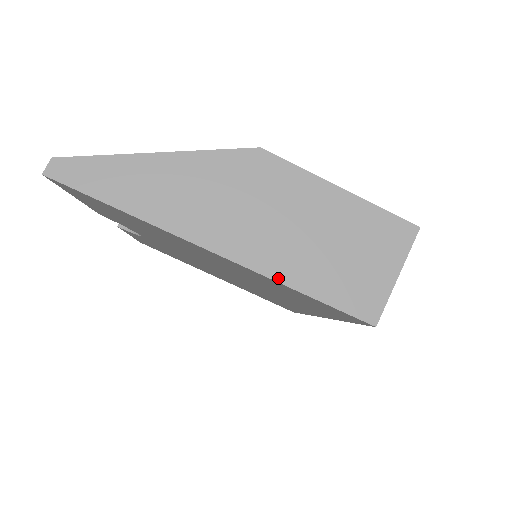
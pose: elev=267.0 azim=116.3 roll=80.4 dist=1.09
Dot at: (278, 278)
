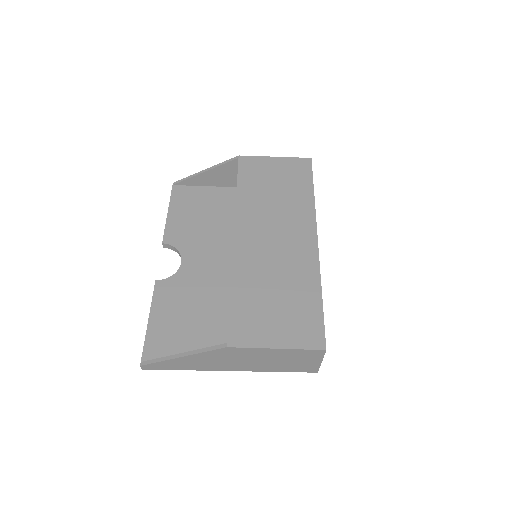
Dot at: (264, 371)
